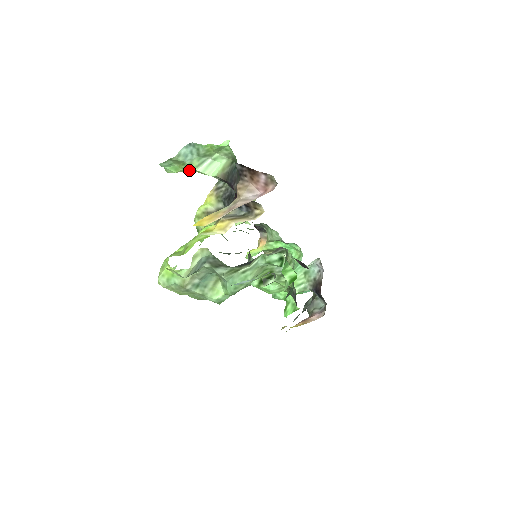
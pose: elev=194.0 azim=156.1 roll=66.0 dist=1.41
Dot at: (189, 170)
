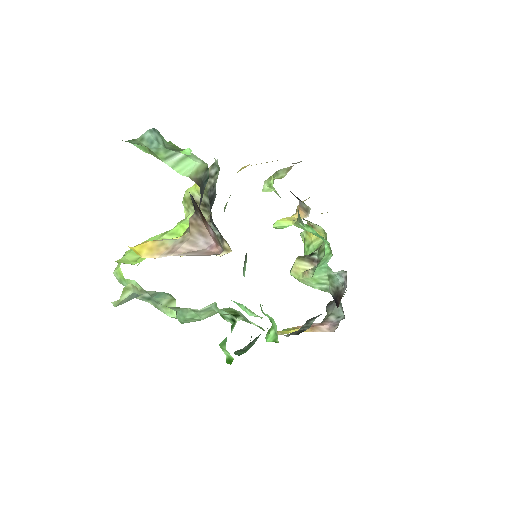
Dot at: occluded
